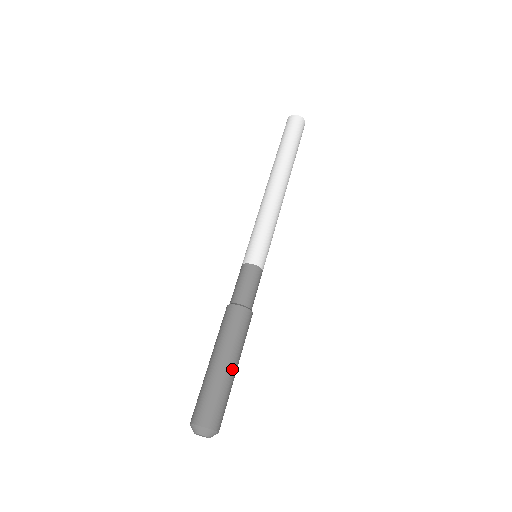
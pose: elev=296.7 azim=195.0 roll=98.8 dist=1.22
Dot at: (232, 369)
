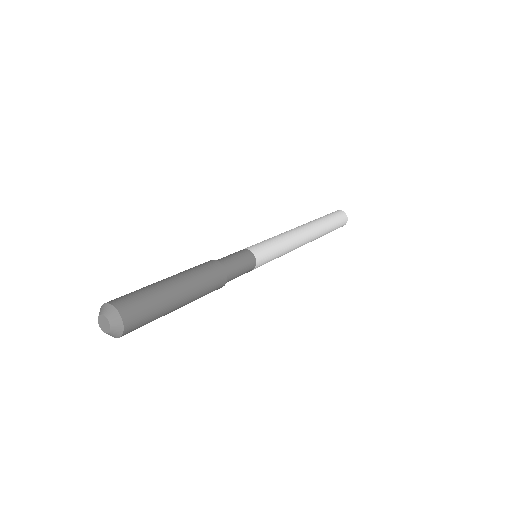
Dot at: (177, 290)
